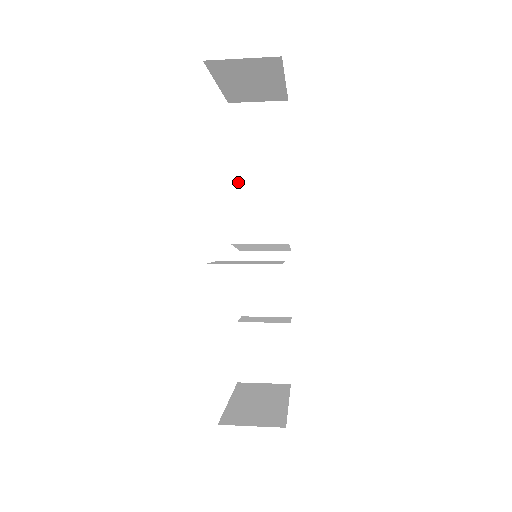
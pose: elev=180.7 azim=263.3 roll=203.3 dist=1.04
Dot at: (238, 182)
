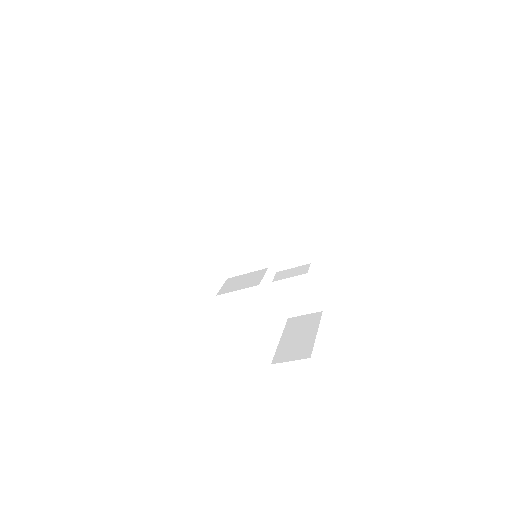
Dot at: (227, 204)
